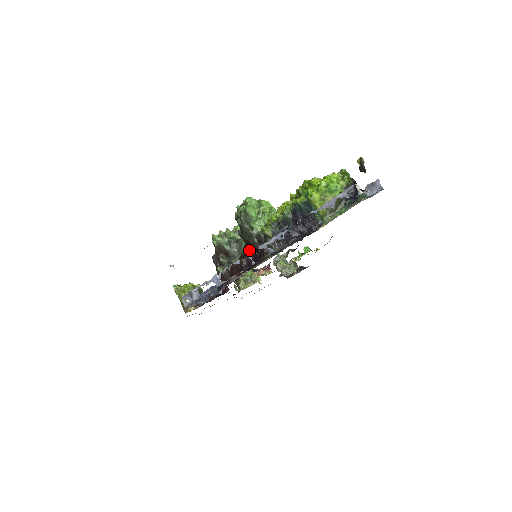
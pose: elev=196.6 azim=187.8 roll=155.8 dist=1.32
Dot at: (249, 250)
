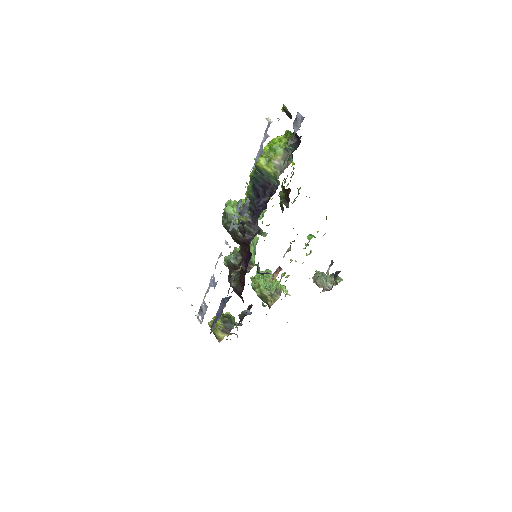
Dot at: (243, 249)
